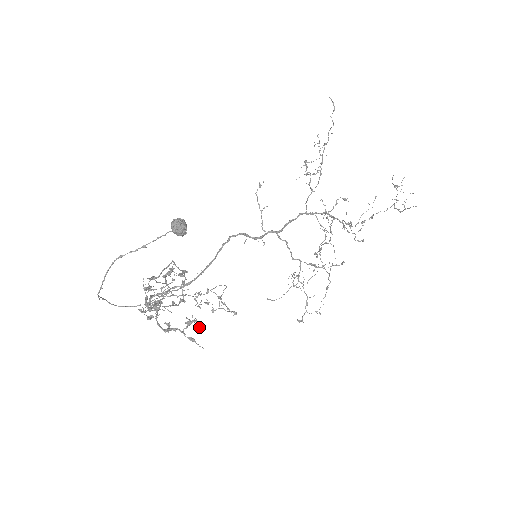
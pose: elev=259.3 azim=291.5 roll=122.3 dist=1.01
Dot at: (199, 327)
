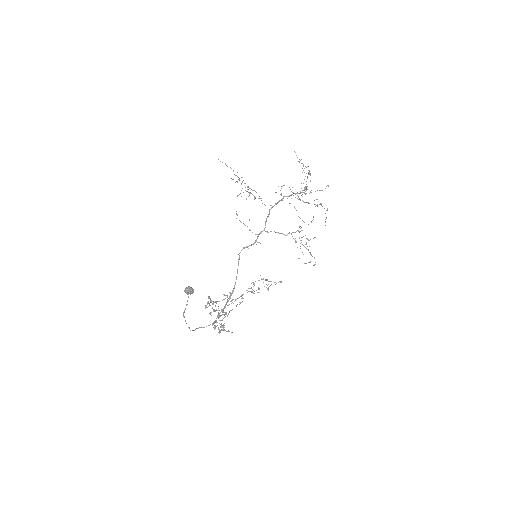
Dot at: occluded
